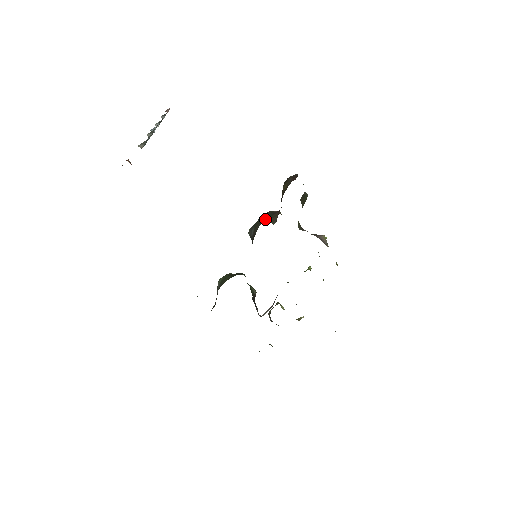
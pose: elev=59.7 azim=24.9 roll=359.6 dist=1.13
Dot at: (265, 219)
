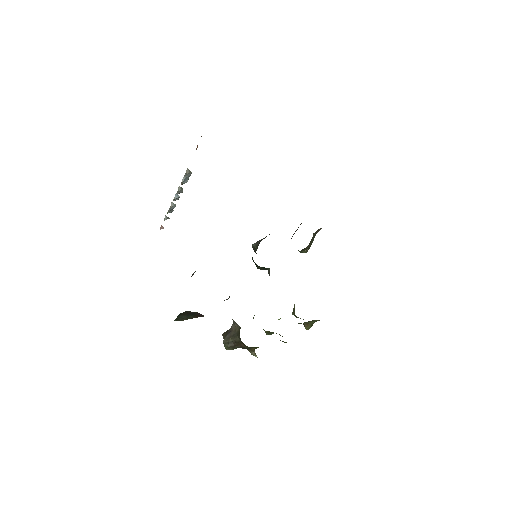
Dot at: occluded
